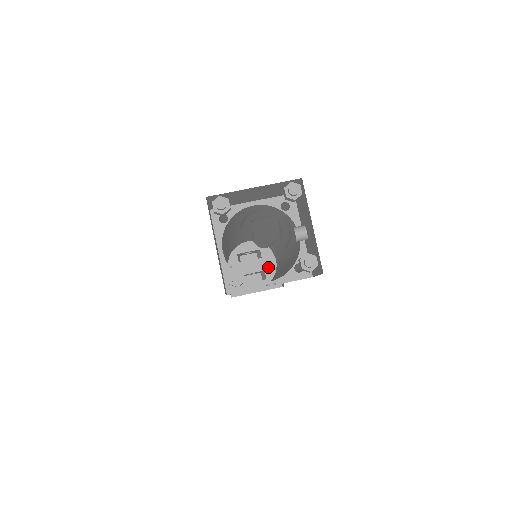
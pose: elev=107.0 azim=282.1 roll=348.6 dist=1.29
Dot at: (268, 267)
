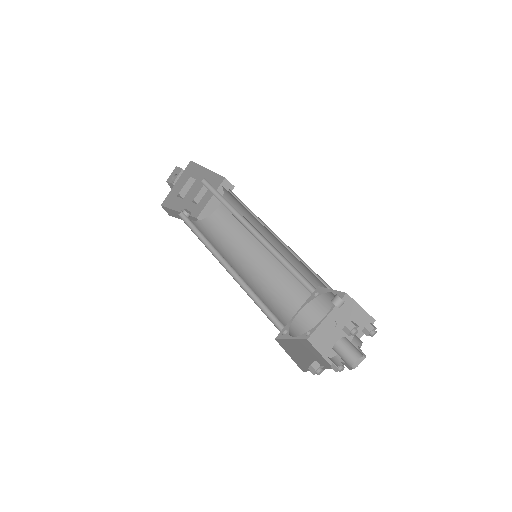
Dot at: occluded
